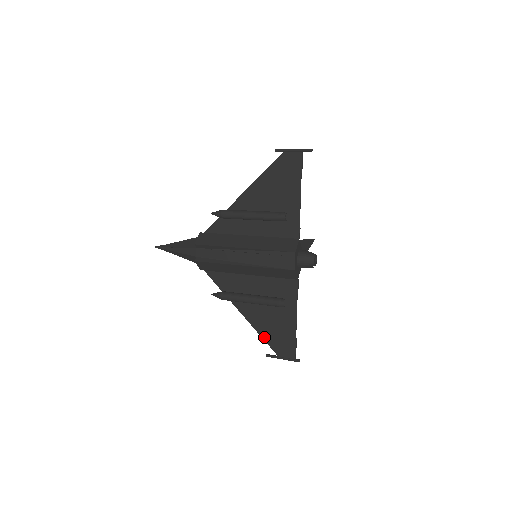
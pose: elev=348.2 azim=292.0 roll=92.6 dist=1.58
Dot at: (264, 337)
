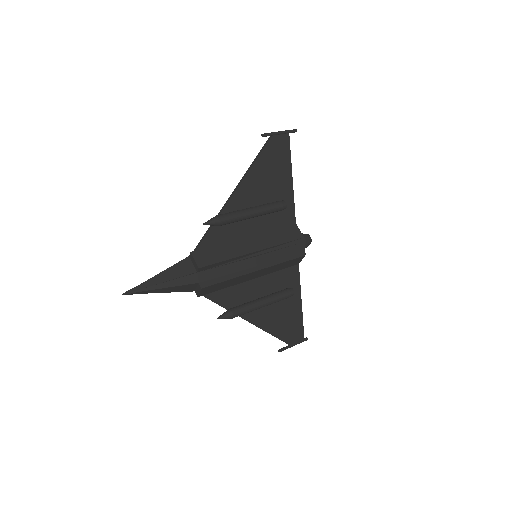
Dot at: (276, 335)
